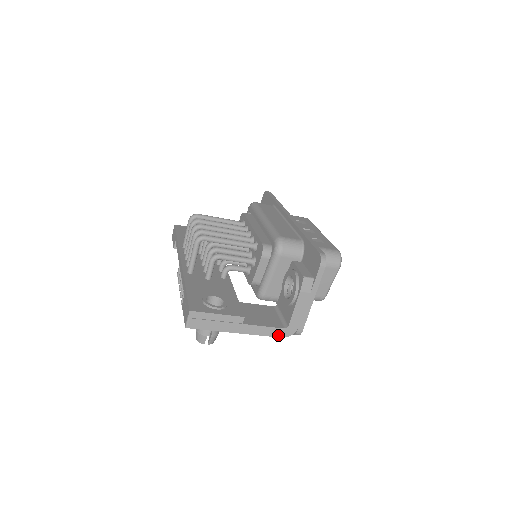
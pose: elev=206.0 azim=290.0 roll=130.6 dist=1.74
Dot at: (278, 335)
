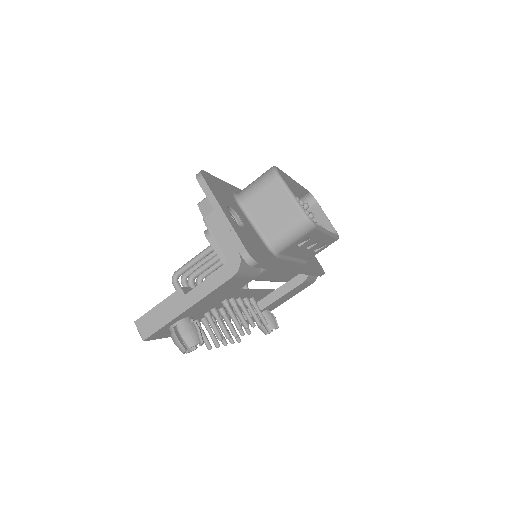
Dot at: (227, 277)
